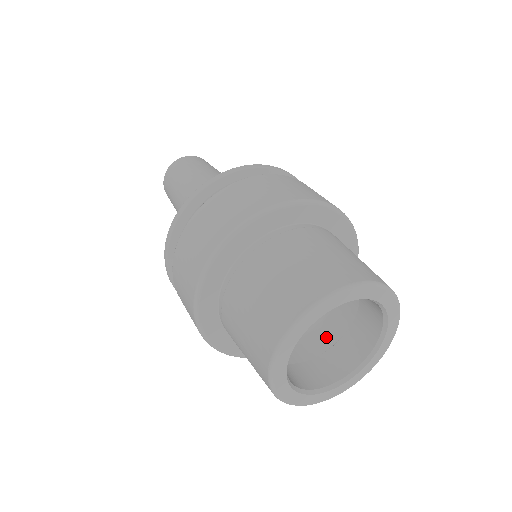
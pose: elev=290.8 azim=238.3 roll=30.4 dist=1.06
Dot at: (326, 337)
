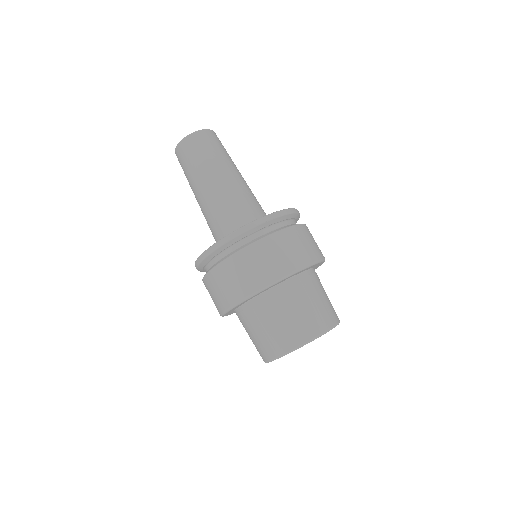
Dot at: occluded
